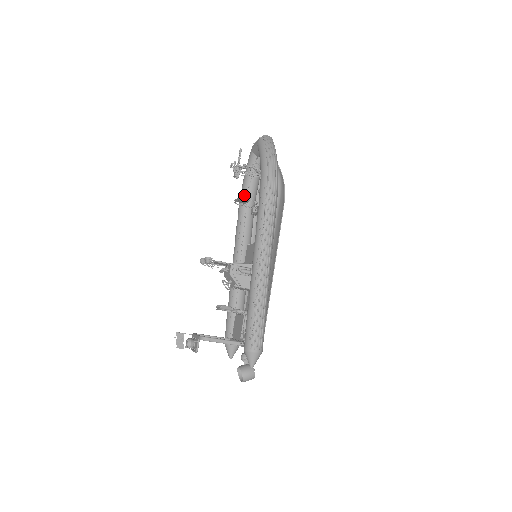
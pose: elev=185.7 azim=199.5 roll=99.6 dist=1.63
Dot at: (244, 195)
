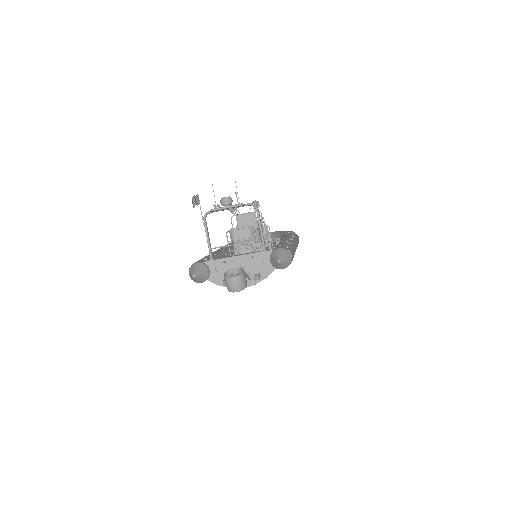
Dot at: occluded
